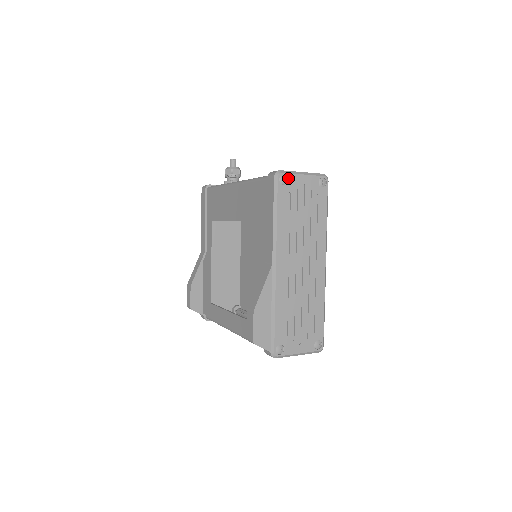
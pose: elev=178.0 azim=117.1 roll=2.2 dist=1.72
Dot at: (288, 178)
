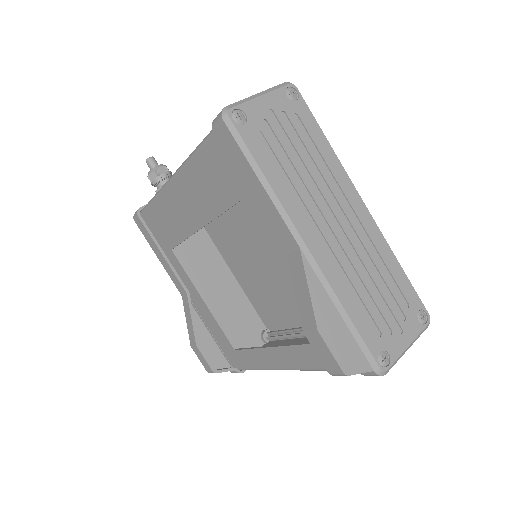
Dot at: (244, 111)
